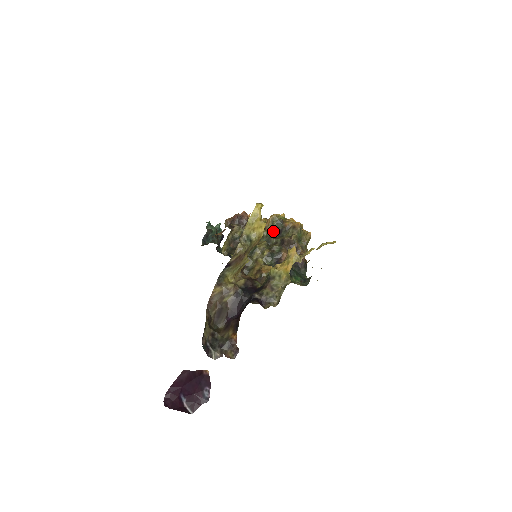
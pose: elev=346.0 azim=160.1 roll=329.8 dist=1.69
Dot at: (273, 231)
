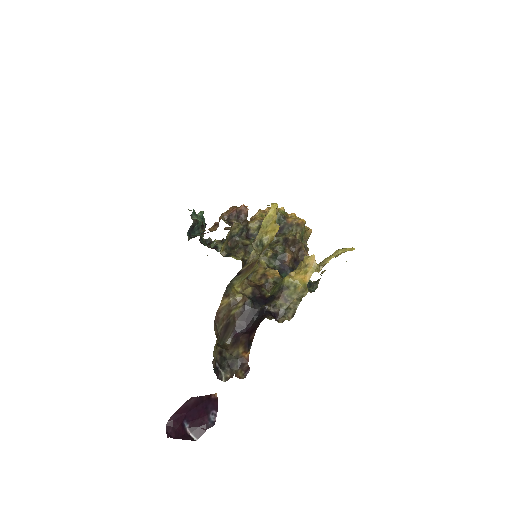
Dot at: occluded
